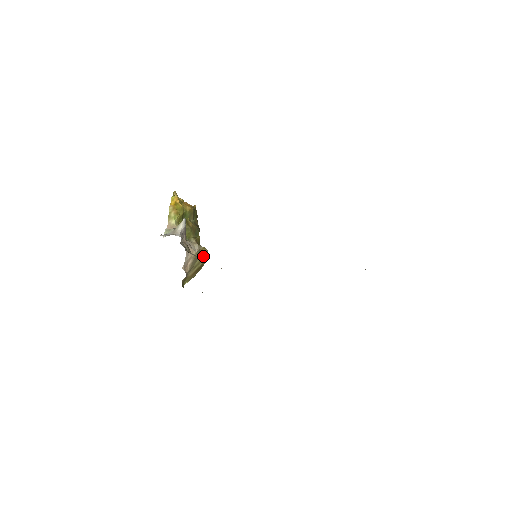
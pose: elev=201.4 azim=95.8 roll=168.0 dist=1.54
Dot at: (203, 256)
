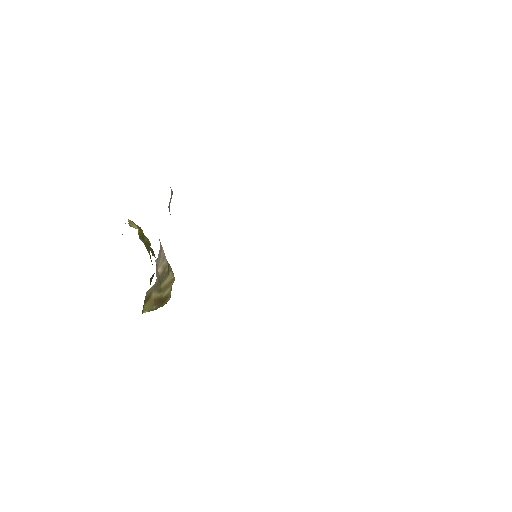
Dot at: (169, 283)
